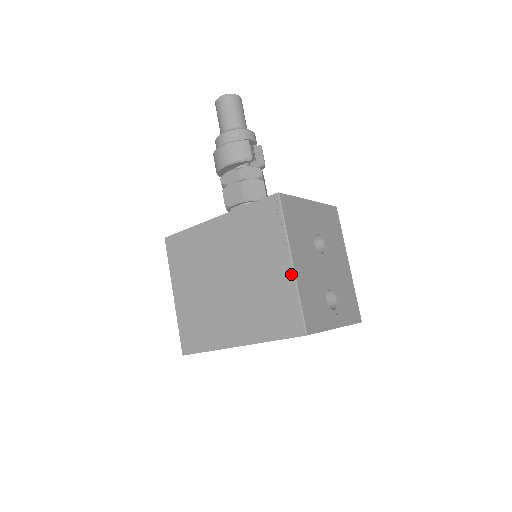
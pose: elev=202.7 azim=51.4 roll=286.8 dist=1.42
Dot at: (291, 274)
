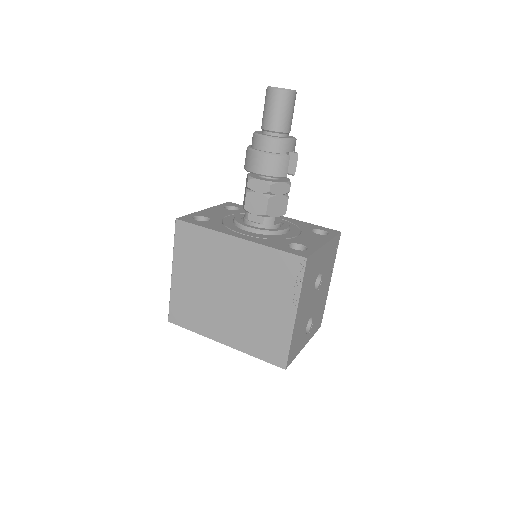
Dot at: (291, 324)
